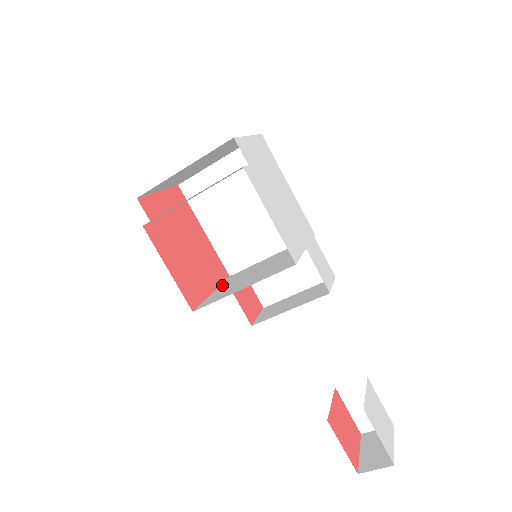
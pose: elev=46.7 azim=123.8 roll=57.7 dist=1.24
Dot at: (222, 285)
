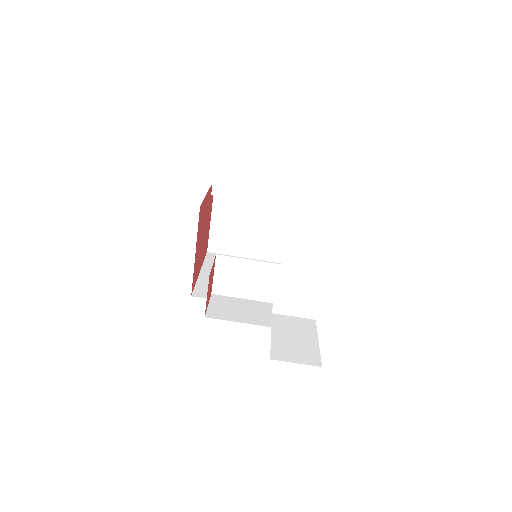
Dot at: occluded
